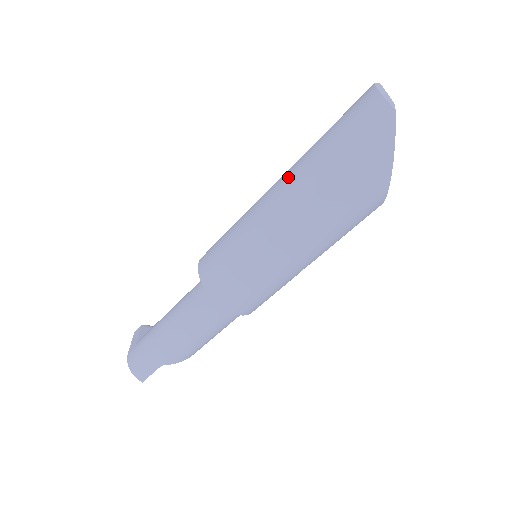
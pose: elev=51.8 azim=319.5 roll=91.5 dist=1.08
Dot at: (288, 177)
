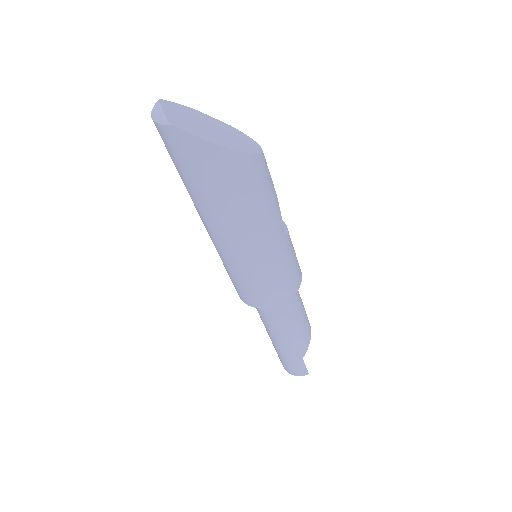
Dot at: (198, 213)
